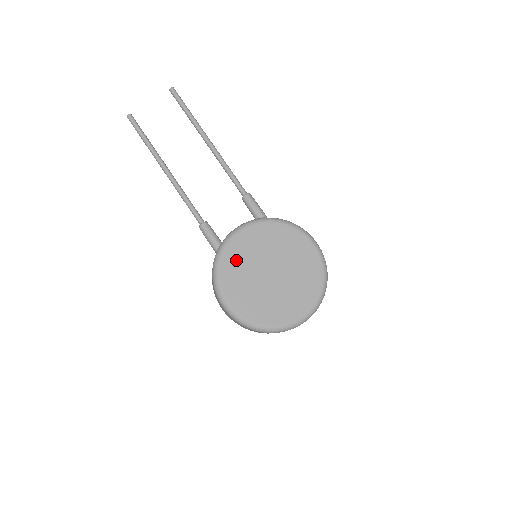
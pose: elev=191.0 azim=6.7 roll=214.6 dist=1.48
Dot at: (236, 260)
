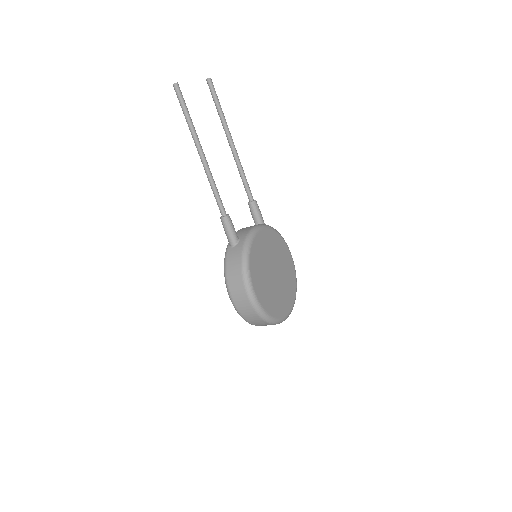
Dot at: (258, 256)
